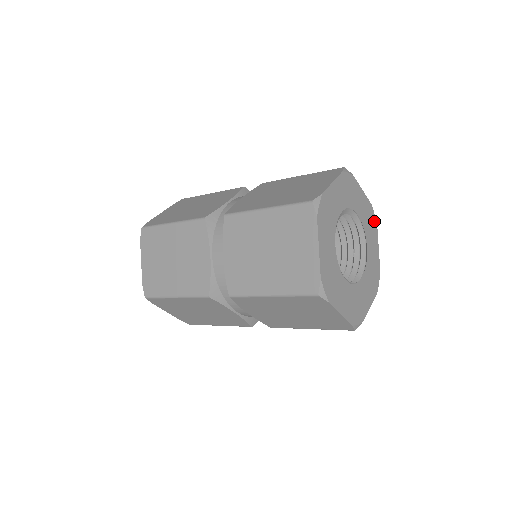
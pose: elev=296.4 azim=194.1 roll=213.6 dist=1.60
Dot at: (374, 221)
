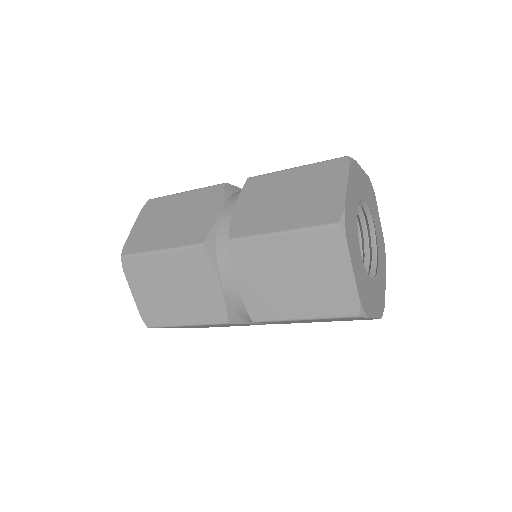
Dot at: (384, 257)
